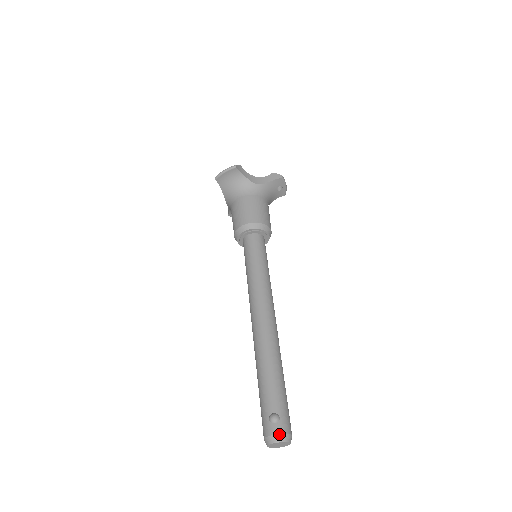
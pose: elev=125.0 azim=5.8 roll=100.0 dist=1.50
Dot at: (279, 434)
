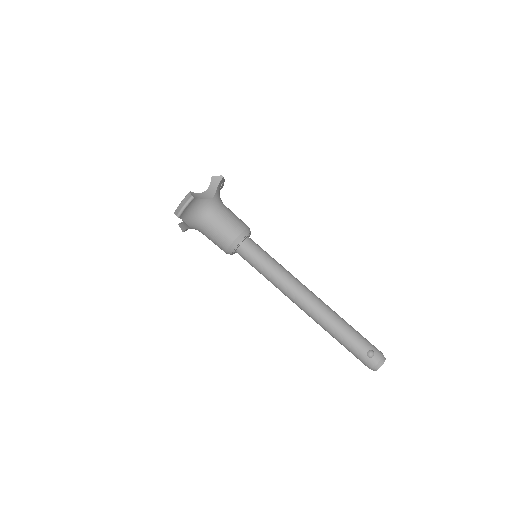
Dot at: (381, 360)
